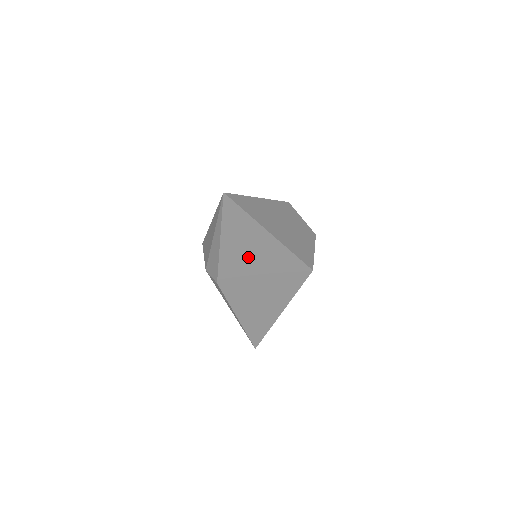
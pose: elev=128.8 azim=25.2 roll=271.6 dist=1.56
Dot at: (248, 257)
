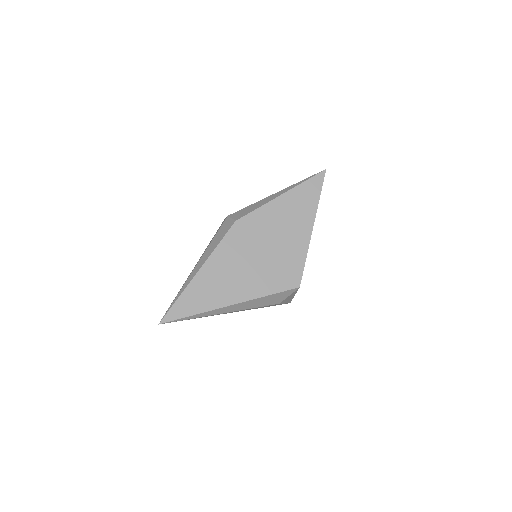
Dot at: (280, 225)
